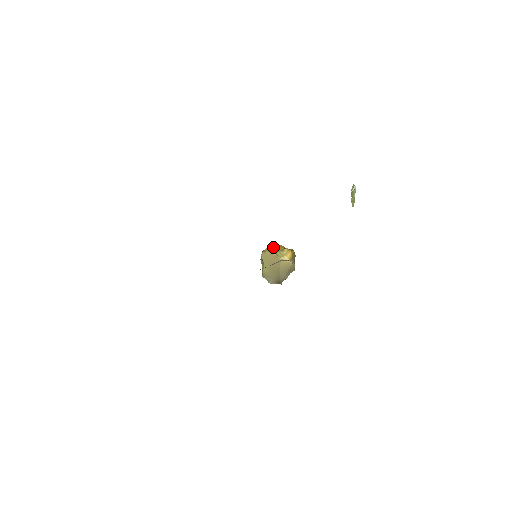
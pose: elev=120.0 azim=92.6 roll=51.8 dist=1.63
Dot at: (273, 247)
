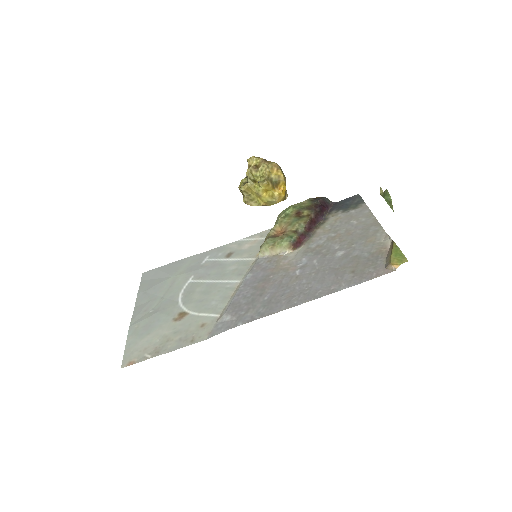
Dot at: (256, 188)
